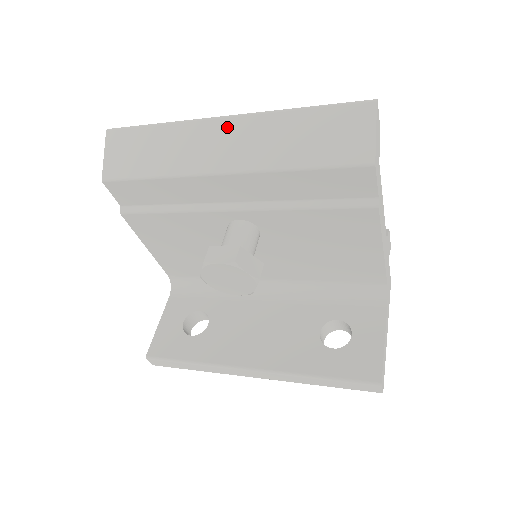
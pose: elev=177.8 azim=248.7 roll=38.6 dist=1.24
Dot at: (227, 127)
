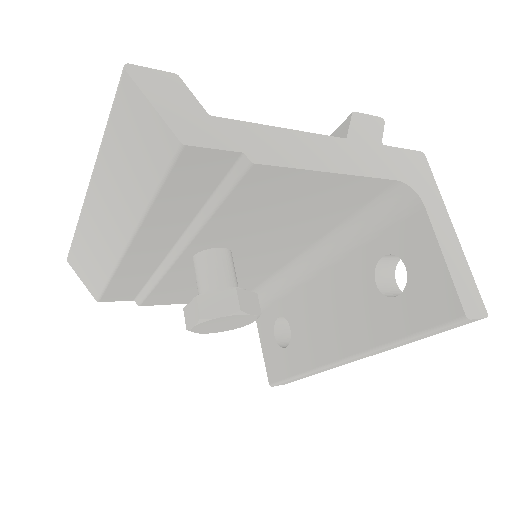
Dot at: (94, 202)
